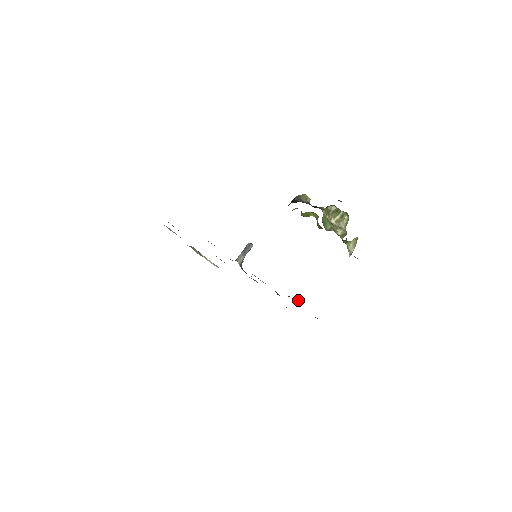
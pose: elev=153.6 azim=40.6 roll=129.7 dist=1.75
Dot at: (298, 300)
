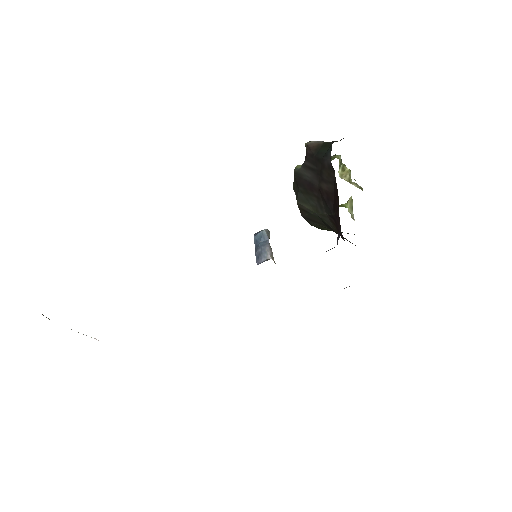
Dot at: occluded
